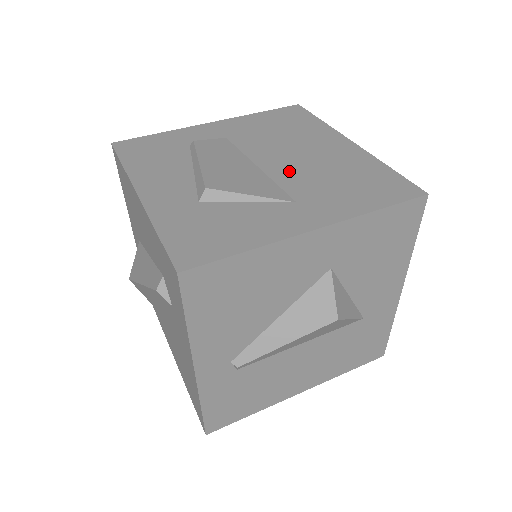
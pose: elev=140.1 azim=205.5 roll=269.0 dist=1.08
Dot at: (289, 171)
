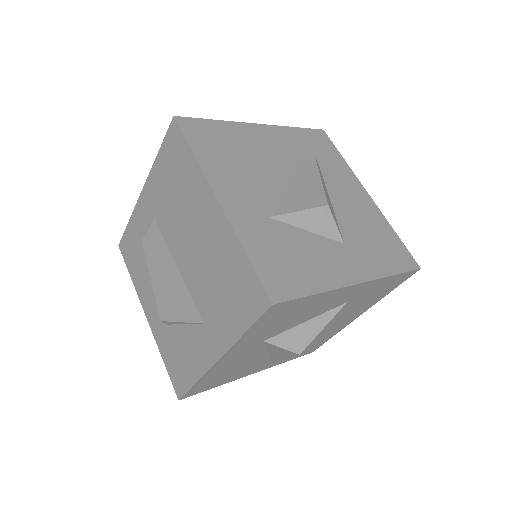
Dot at: (193, 274)
